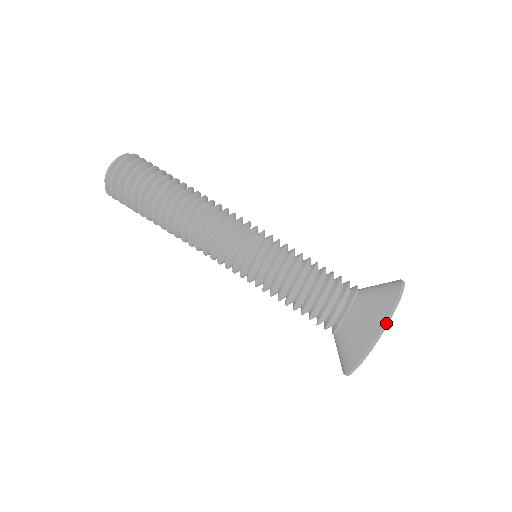
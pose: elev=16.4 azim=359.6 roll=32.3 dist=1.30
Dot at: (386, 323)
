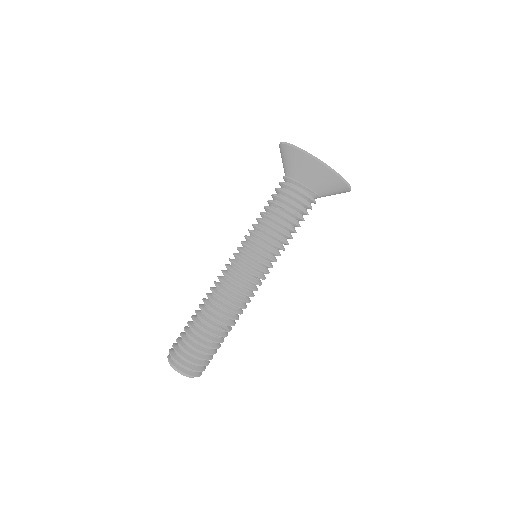
Dot at: (281, 143)
